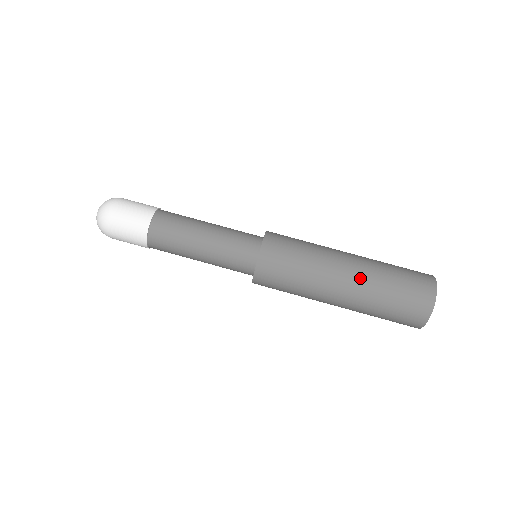
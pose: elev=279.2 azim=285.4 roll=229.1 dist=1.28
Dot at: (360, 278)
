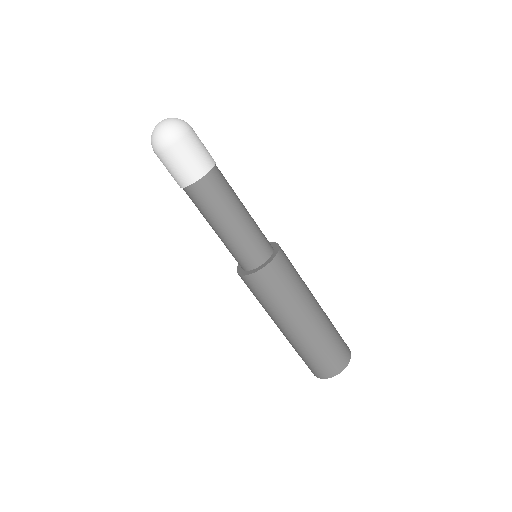
Dot at: (291, 338)
